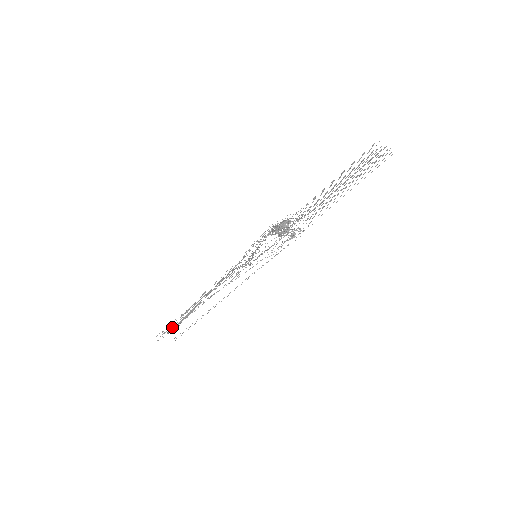
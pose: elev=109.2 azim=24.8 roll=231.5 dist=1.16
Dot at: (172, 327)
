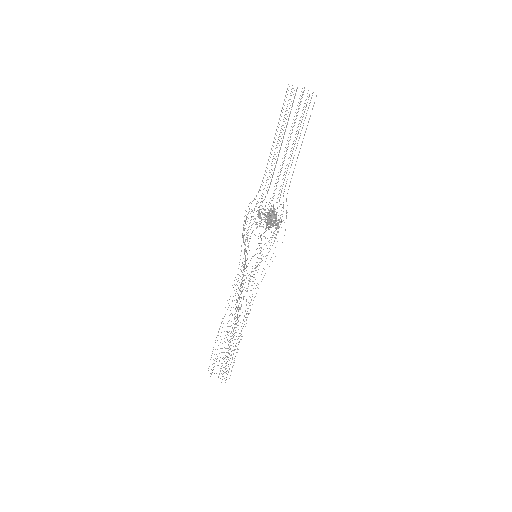
Dot at: occluded
